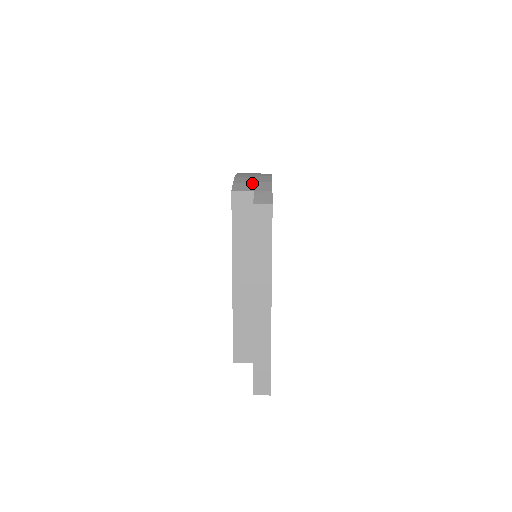
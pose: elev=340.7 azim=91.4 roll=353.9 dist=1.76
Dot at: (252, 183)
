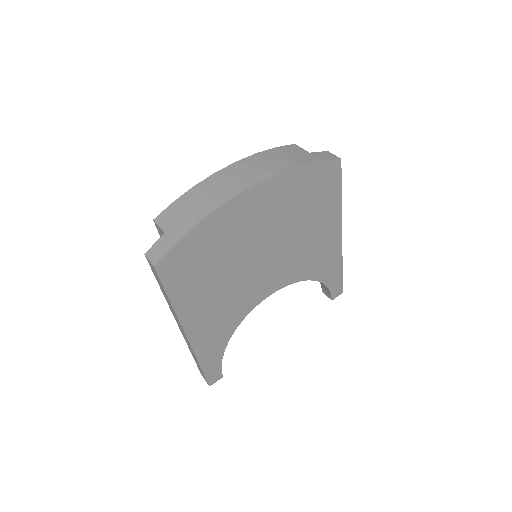
Dot at: (183, 213)
